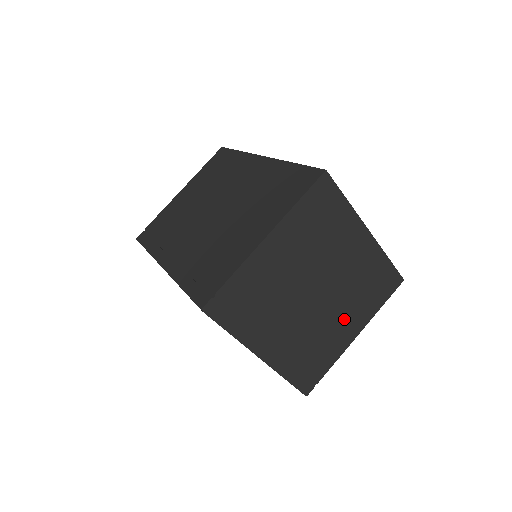
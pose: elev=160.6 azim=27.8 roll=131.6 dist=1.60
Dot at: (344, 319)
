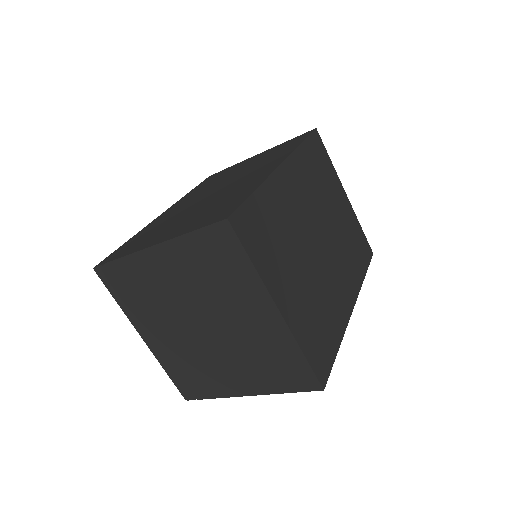
Dot at: (235, 370)
